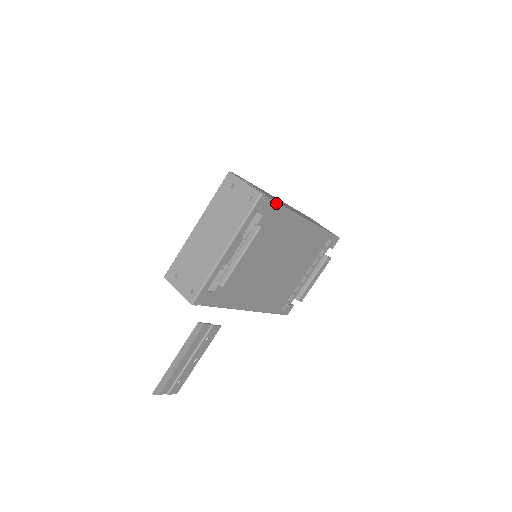
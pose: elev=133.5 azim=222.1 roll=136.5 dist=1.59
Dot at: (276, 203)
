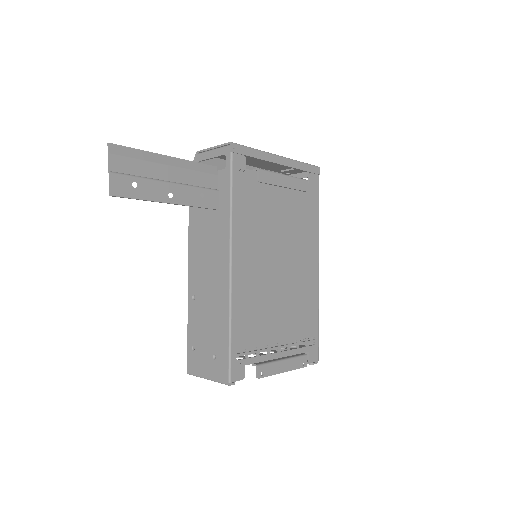
Dot at: occluded
